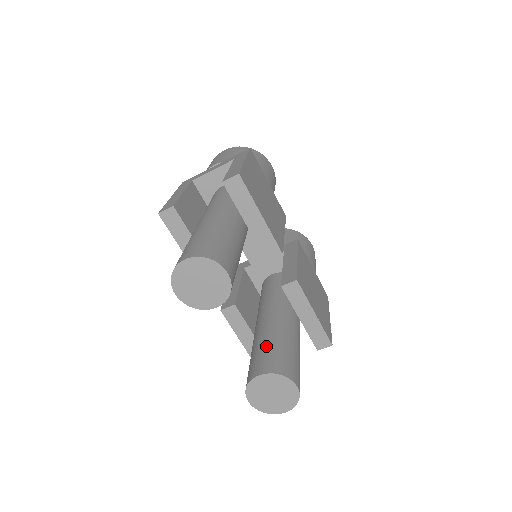
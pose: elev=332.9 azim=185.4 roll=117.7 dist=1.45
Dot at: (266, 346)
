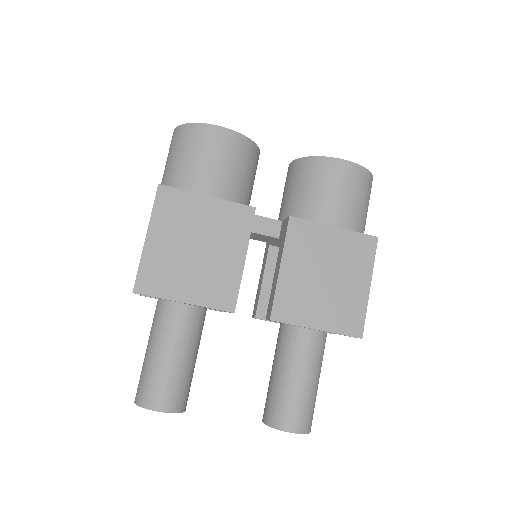
Dot at: (270, 384)
